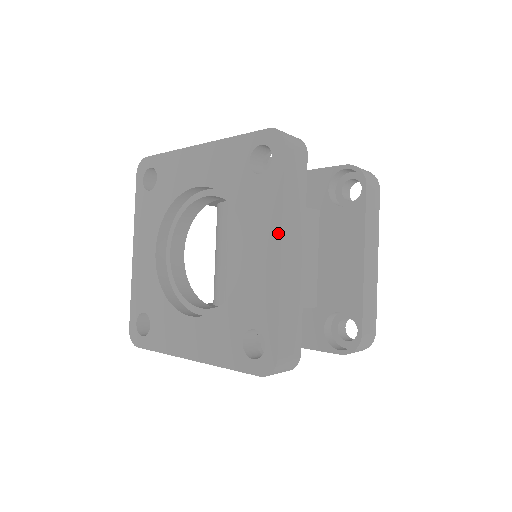
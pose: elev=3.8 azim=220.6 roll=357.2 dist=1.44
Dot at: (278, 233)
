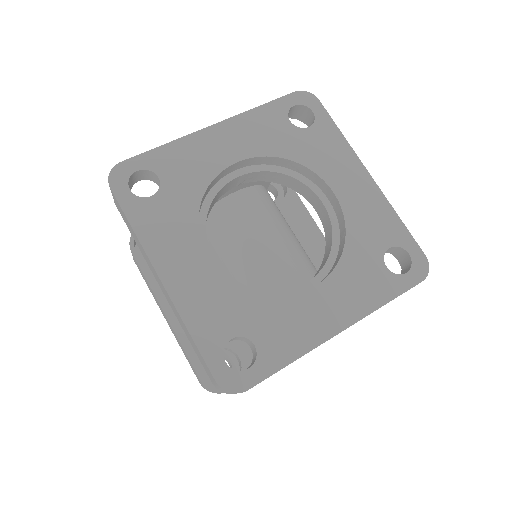
Dot at: (358, 163)
